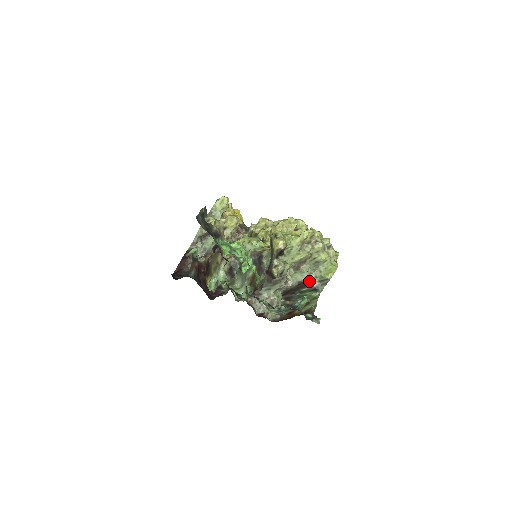
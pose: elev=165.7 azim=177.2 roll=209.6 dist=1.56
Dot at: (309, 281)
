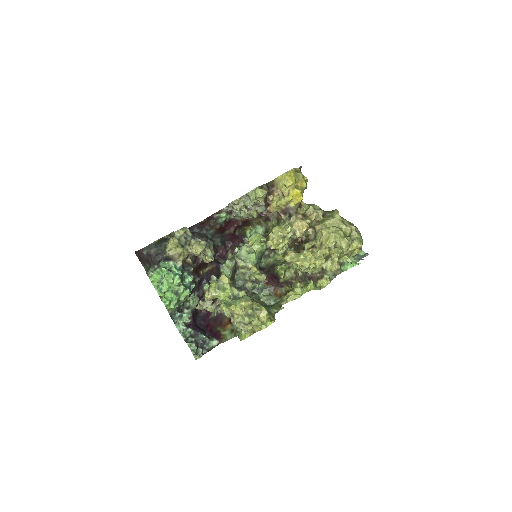
Dot at: occluded
